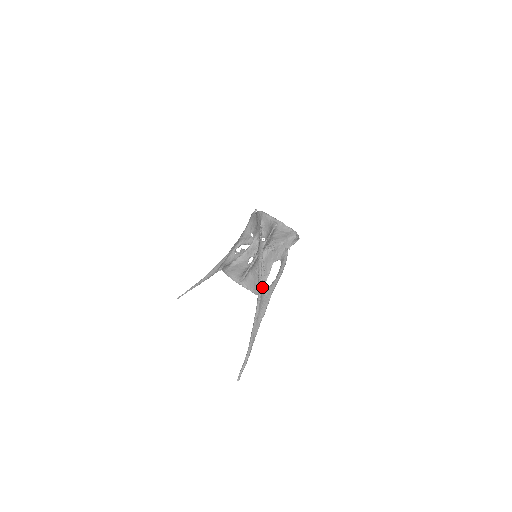
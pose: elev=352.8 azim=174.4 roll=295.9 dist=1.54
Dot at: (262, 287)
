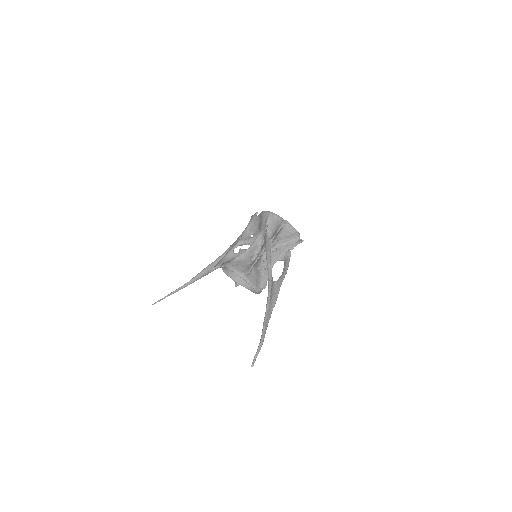
Dot at: (272, 279)
